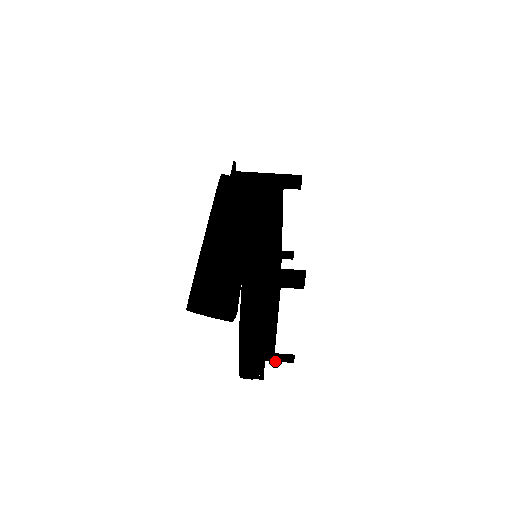
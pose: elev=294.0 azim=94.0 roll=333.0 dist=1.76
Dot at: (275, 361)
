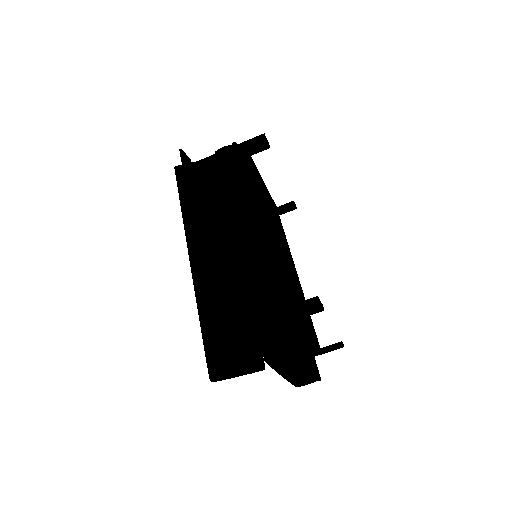
Dot at: occluded
